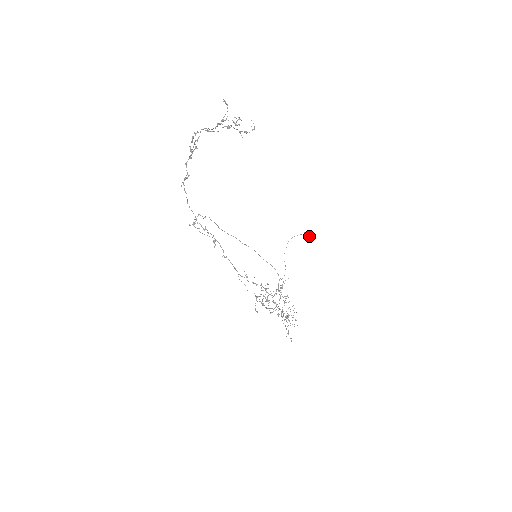
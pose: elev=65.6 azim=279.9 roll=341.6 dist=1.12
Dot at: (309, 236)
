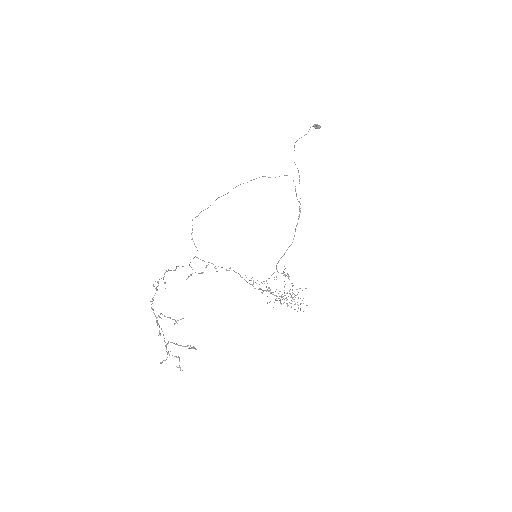
Dot at: (316, 128)
